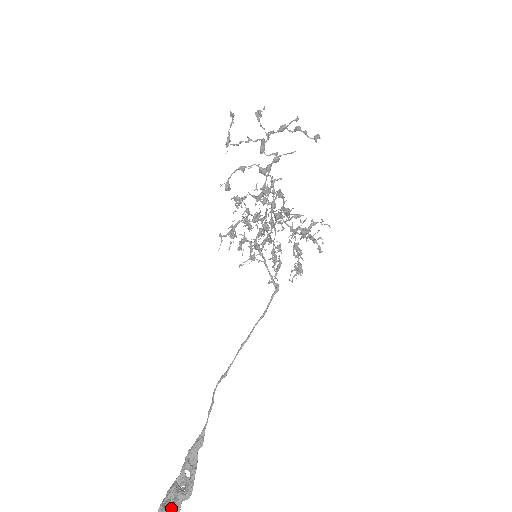
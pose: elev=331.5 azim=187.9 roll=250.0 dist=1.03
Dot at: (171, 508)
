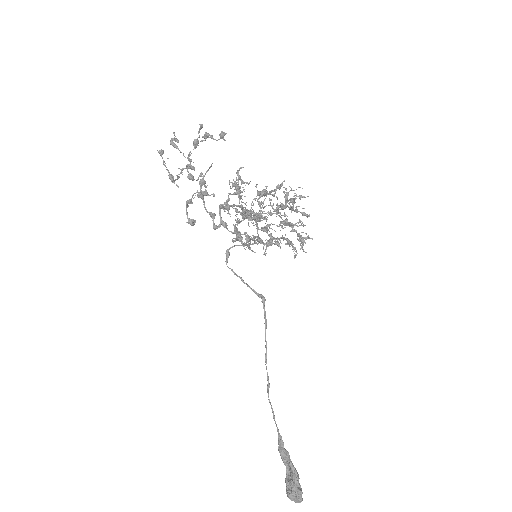
Dot at: (292, 495)
